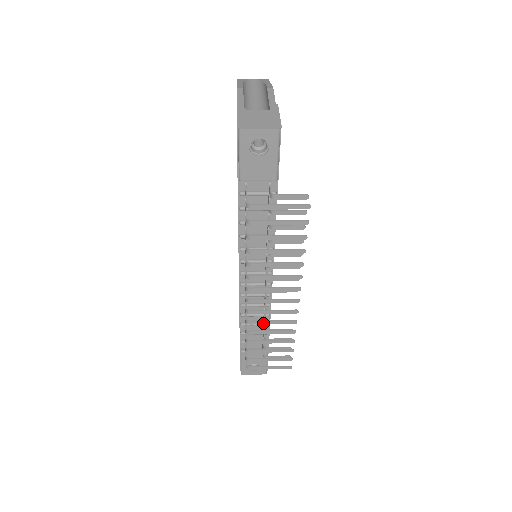
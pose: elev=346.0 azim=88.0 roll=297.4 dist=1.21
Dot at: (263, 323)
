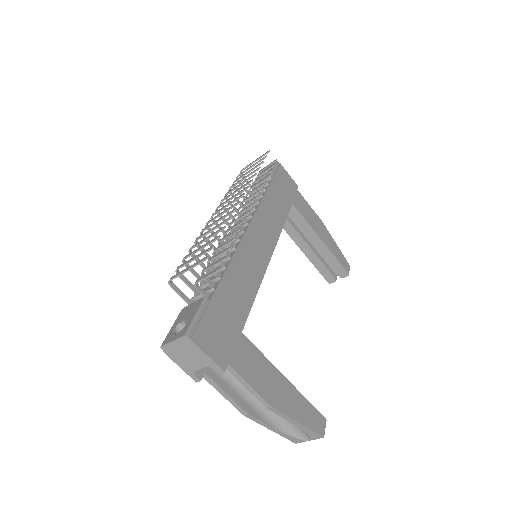
Dot at: (211, 225)
